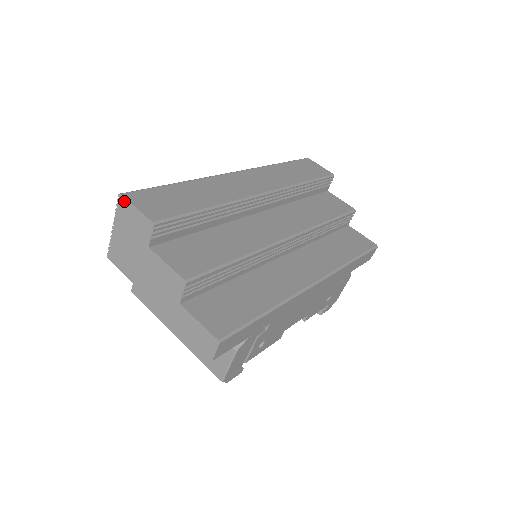
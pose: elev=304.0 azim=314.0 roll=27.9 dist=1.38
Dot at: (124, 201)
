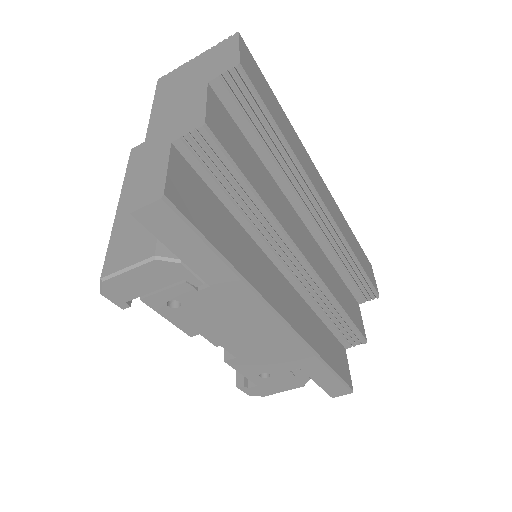
Dot at: (235, 38)
